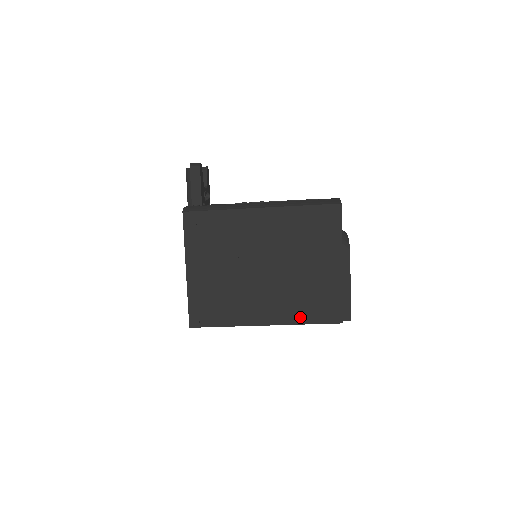
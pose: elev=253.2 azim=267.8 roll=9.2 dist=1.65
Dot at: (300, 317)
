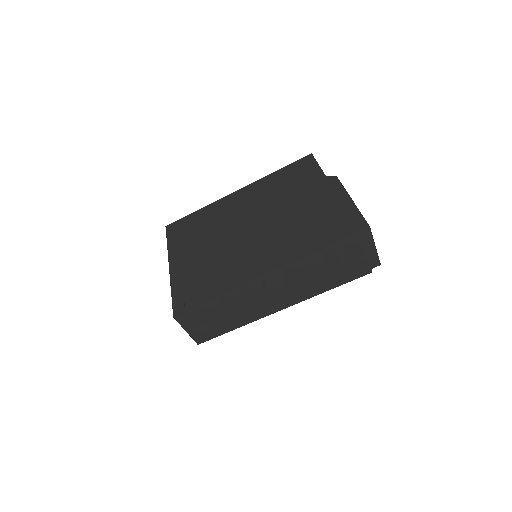
Dot at: (303, 249)
